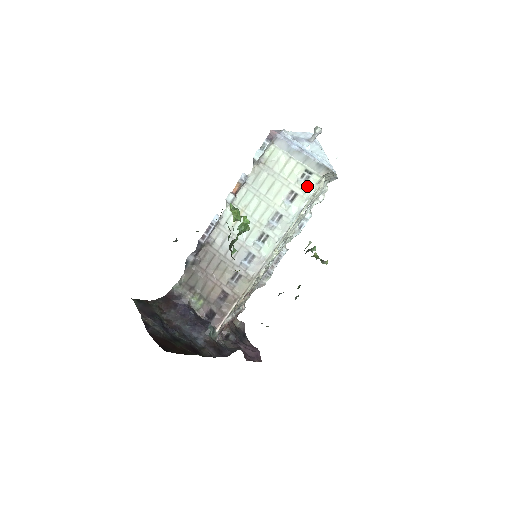
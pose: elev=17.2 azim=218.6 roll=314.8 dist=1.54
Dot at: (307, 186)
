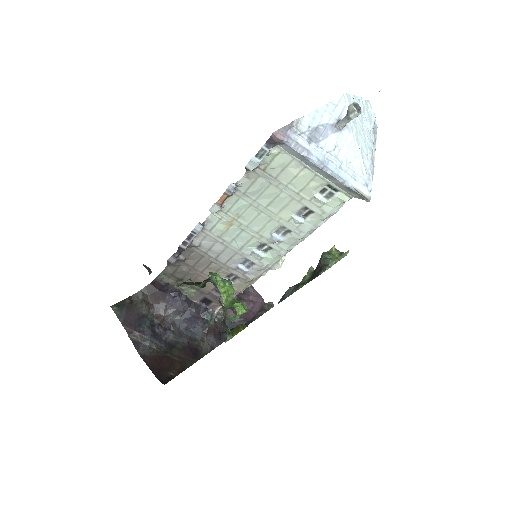
Dot at: (329, 205)
